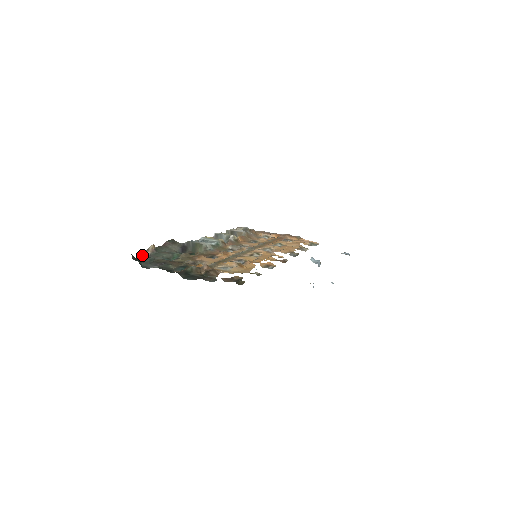
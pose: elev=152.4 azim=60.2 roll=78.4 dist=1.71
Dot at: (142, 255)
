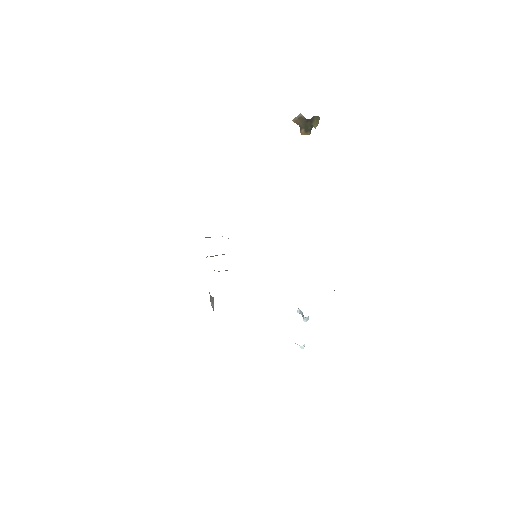
Dot at: occluded
